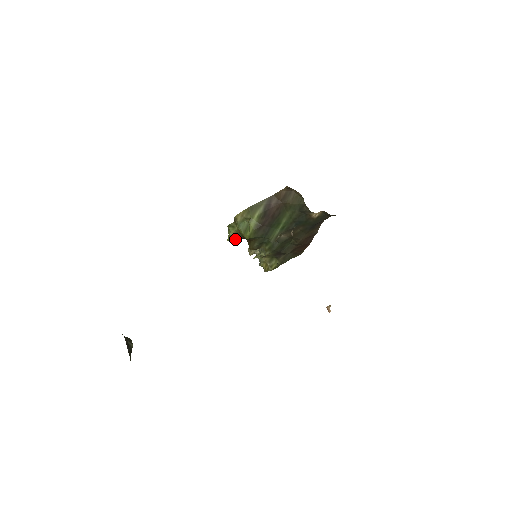
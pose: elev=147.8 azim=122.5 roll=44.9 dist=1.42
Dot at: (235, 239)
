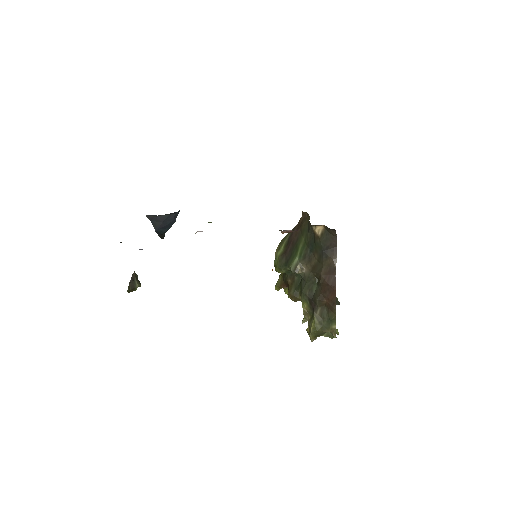
Dot at: (280, 286)
